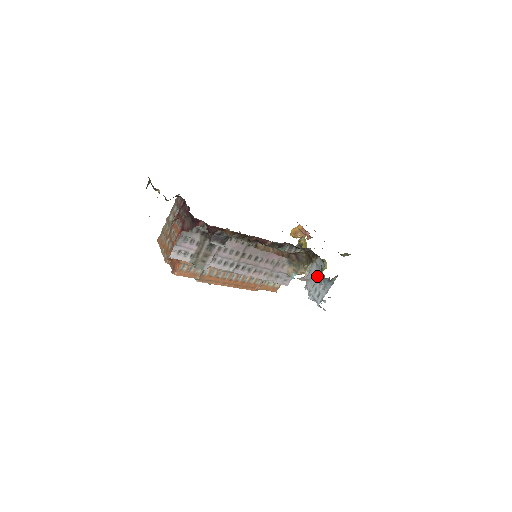
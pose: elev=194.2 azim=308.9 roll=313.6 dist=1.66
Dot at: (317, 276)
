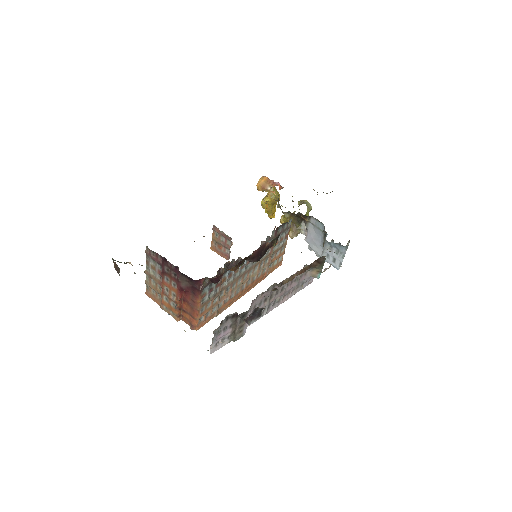
Dot at: (320, 237)
